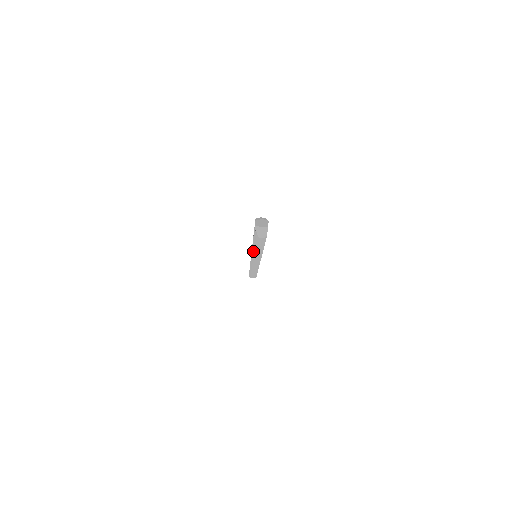
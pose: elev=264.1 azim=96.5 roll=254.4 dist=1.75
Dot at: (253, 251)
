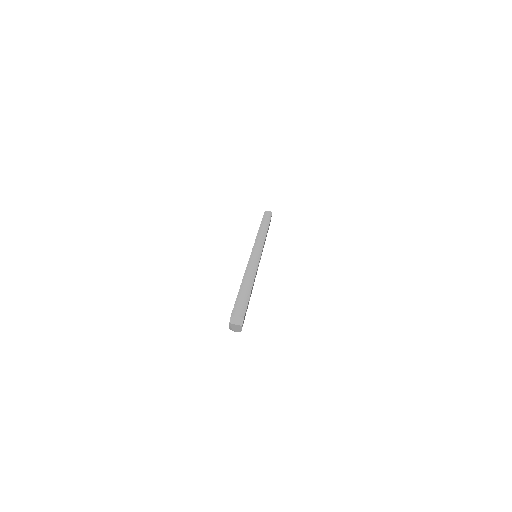
Dot at: occluded
